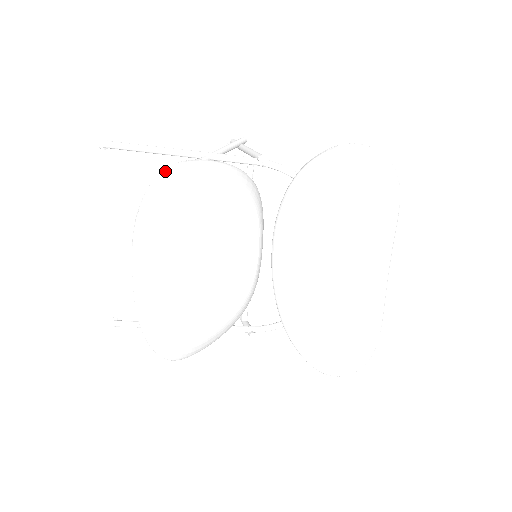
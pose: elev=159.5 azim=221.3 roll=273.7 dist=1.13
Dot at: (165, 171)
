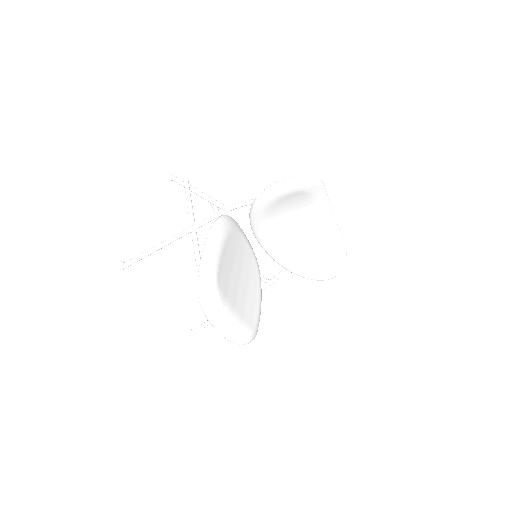
Dot at: (201, 278)
